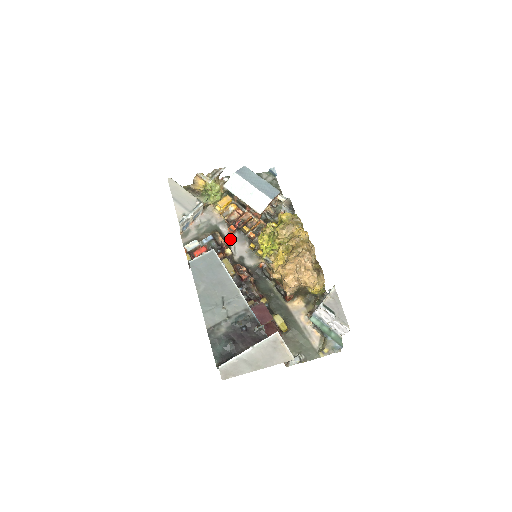
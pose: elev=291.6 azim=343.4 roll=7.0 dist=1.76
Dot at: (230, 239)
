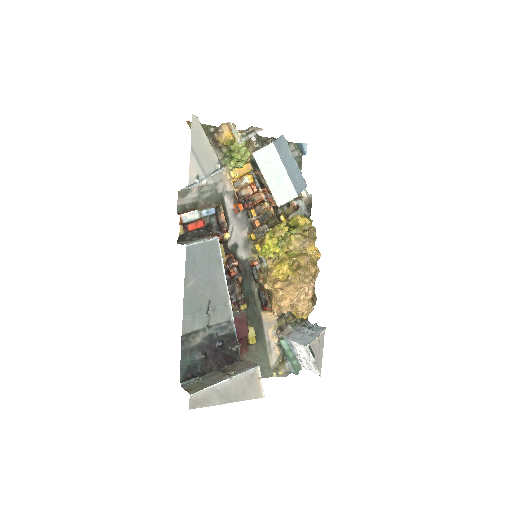
Dot at: (231, 217)
